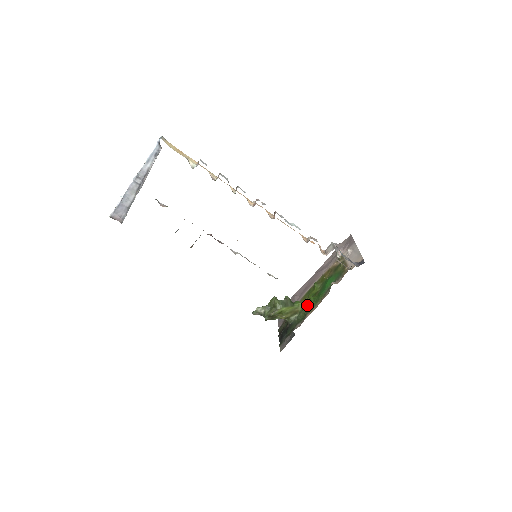
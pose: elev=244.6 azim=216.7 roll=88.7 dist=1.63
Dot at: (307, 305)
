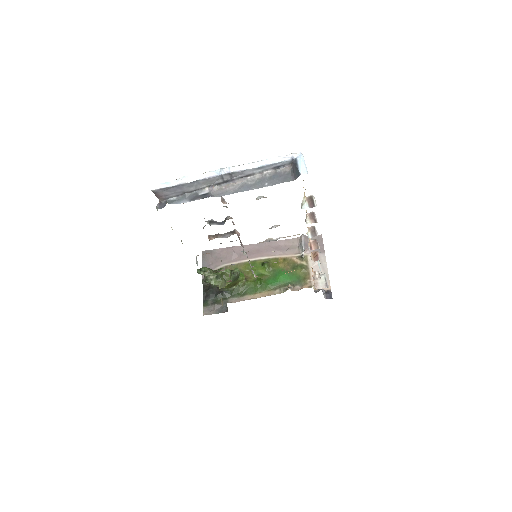
Dot at: (250, 283)
